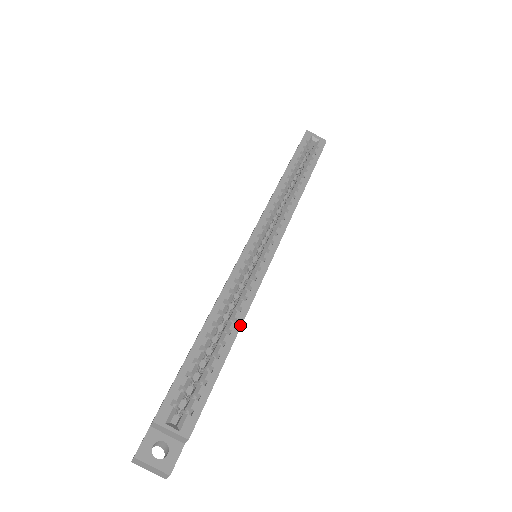
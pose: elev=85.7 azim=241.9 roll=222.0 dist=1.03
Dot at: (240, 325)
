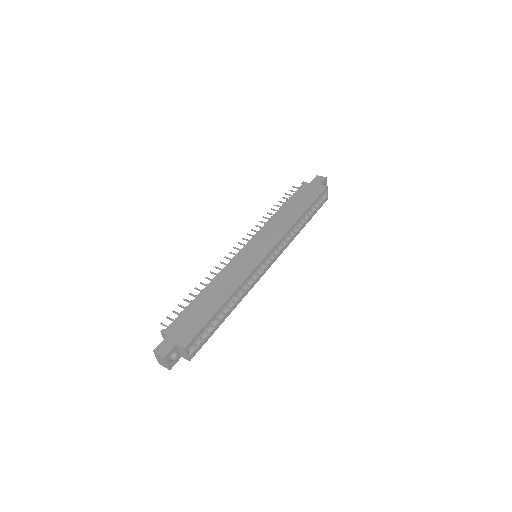
Dot at: occluded
